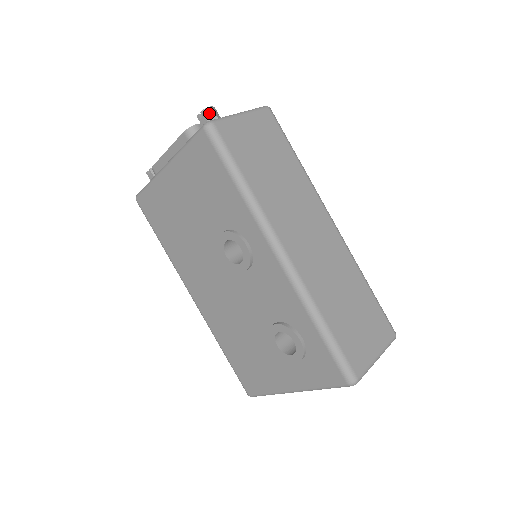
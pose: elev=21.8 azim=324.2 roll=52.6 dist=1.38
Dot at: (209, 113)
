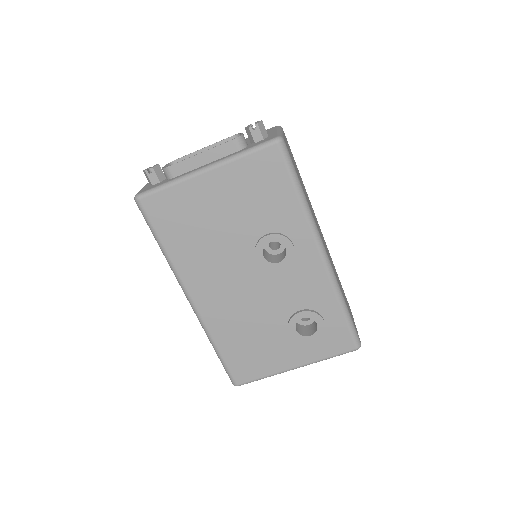
Dot at: (262, 127)
